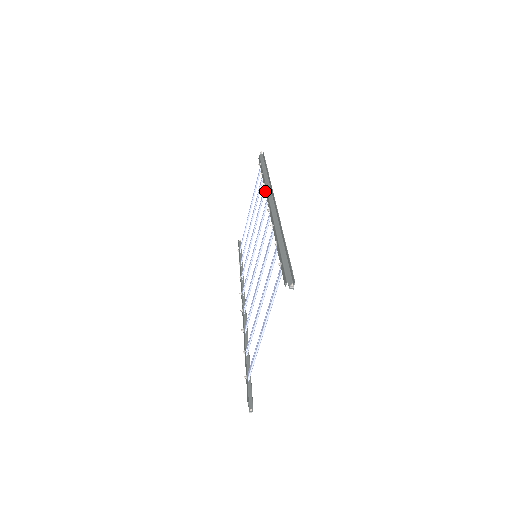
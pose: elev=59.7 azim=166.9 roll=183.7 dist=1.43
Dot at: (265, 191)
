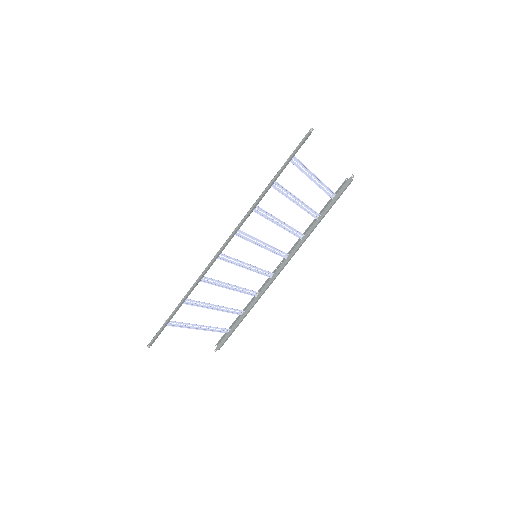
Dot at: occluded
